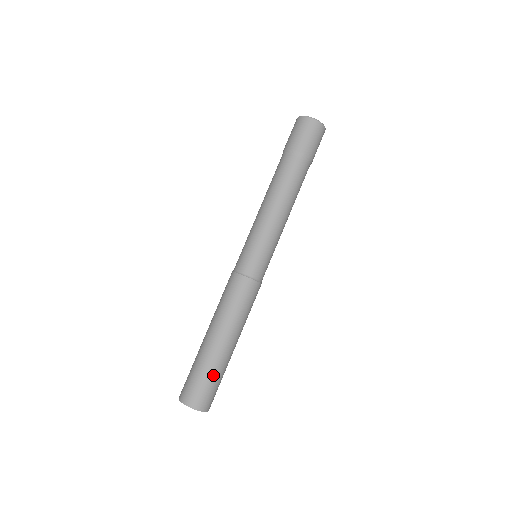
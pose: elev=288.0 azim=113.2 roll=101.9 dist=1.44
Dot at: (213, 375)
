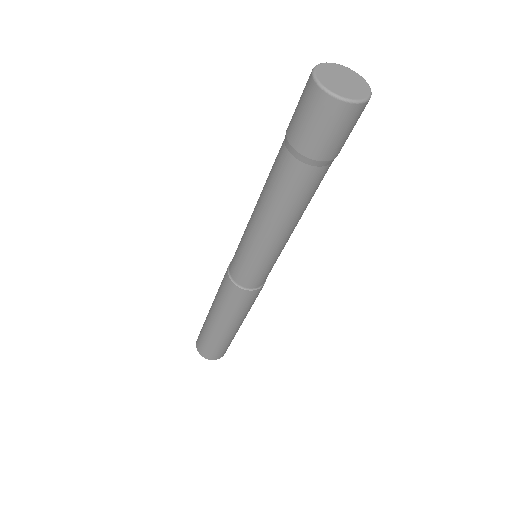
Dot at: (225, 344)
